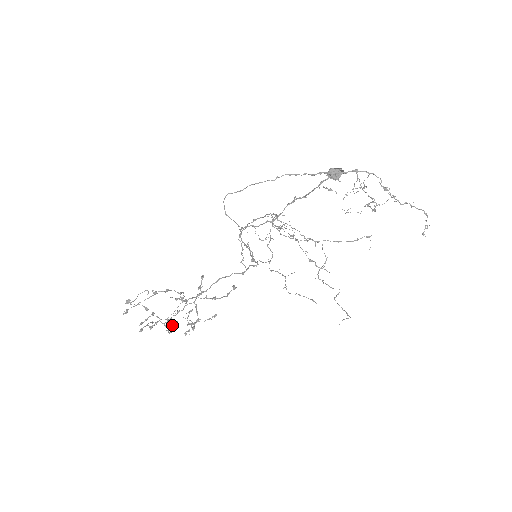
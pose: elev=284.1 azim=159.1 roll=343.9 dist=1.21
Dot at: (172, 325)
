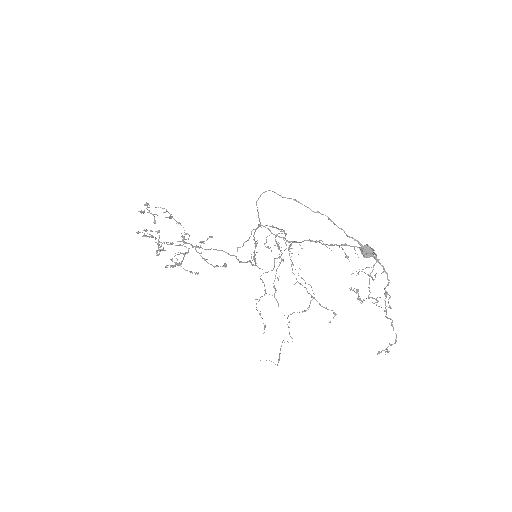
Dot at: (160, 249)
